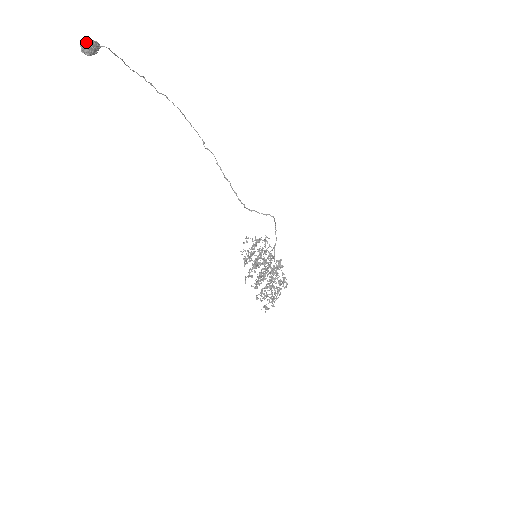
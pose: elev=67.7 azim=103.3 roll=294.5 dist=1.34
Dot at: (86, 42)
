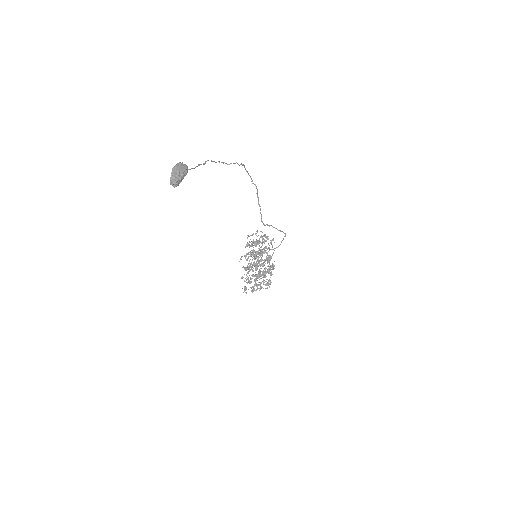
Dot at: (177, 172)
